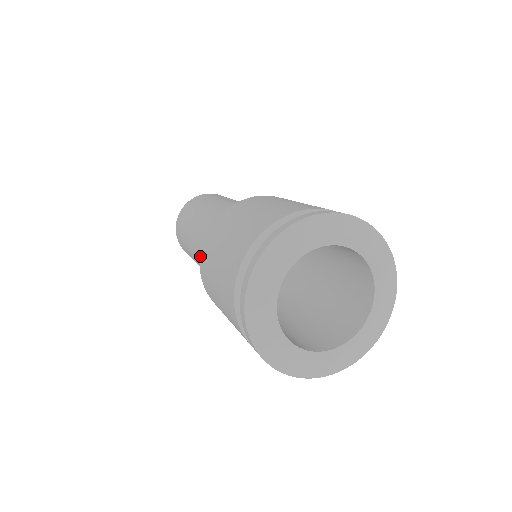
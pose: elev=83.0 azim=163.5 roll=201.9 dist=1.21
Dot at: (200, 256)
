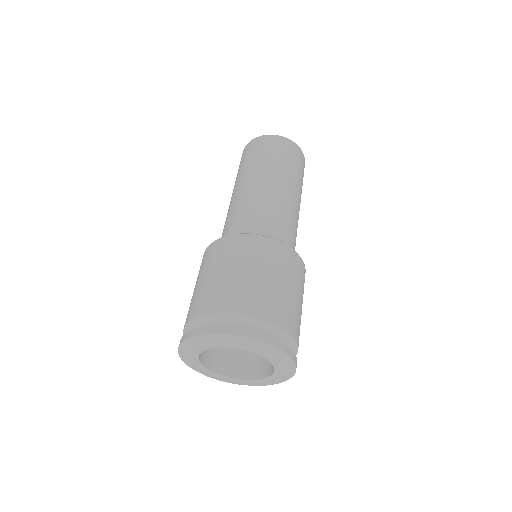
Dot at: occluded
